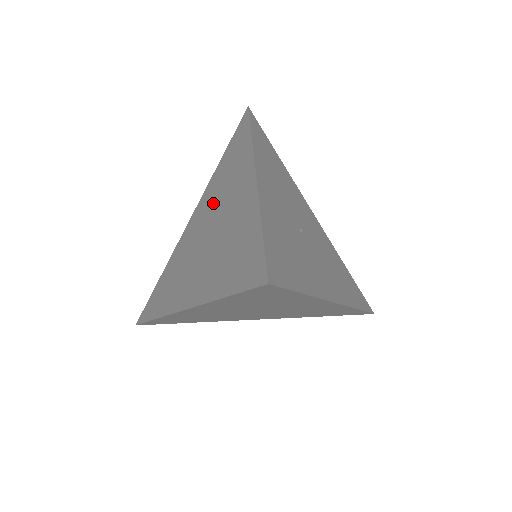
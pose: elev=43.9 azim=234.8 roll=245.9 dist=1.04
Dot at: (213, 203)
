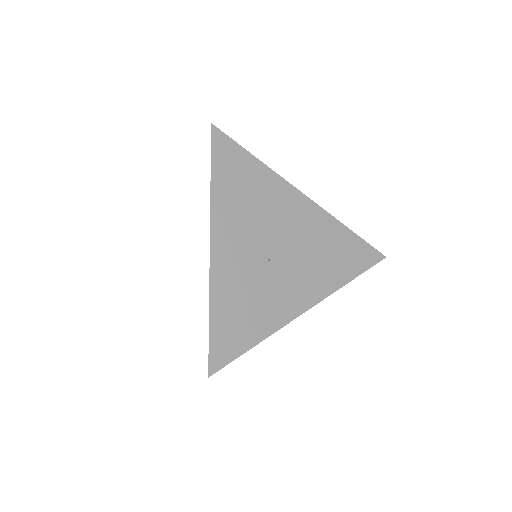
Dot at: occluded
